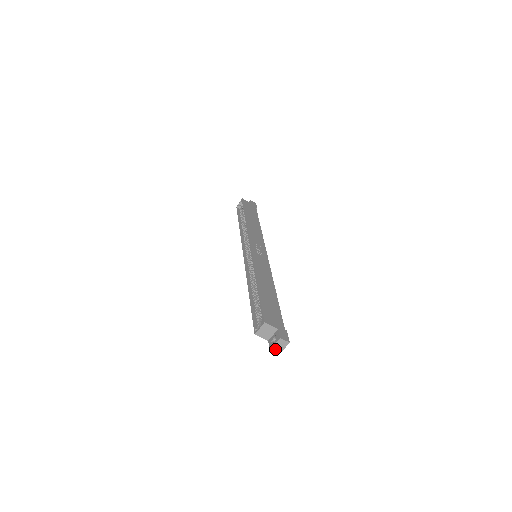
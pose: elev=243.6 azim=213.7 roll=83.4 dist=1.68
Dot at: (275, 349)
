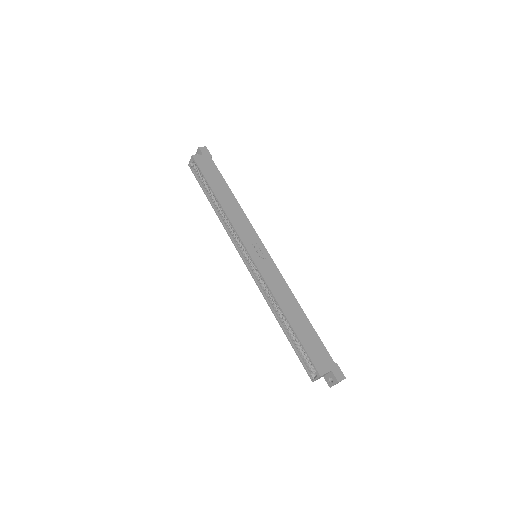
Dot at: occluded
